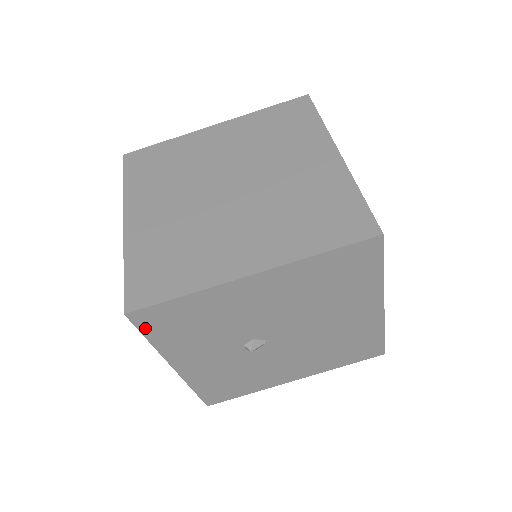
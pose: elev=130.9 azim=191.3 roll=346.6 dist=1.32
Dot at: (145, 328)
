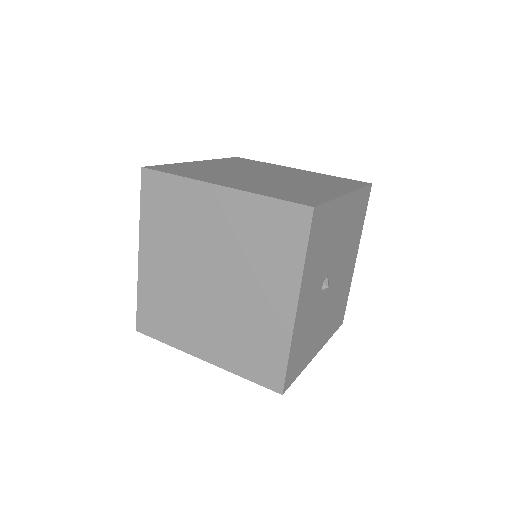
Dot at: (311, 233)
